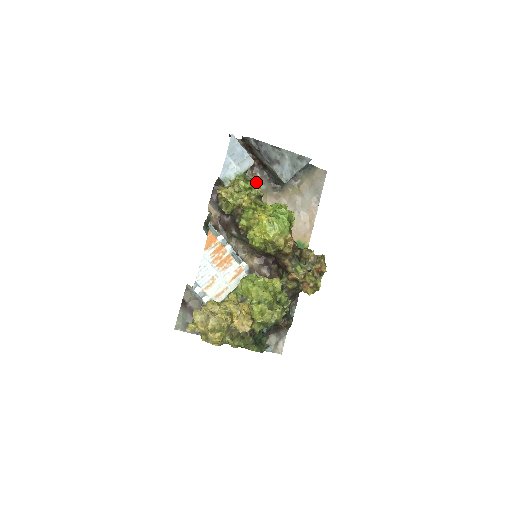
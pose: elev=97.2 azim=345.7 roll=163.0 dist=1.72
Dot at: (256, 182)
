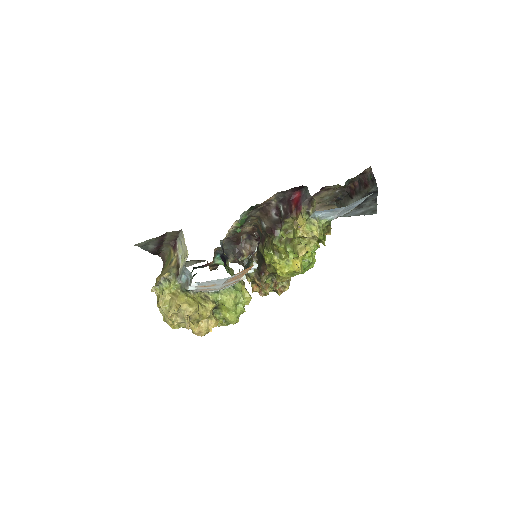
Dot at: (329, 194)
